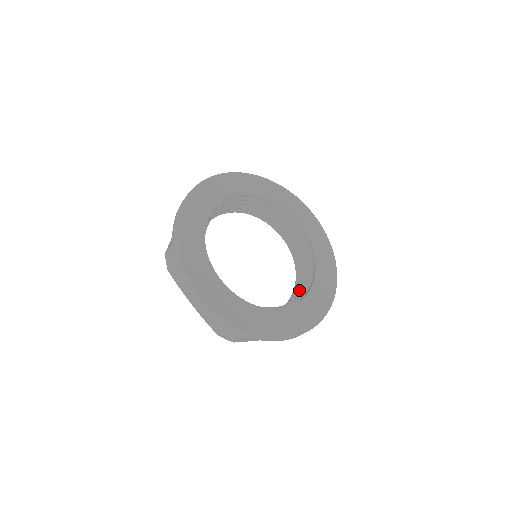
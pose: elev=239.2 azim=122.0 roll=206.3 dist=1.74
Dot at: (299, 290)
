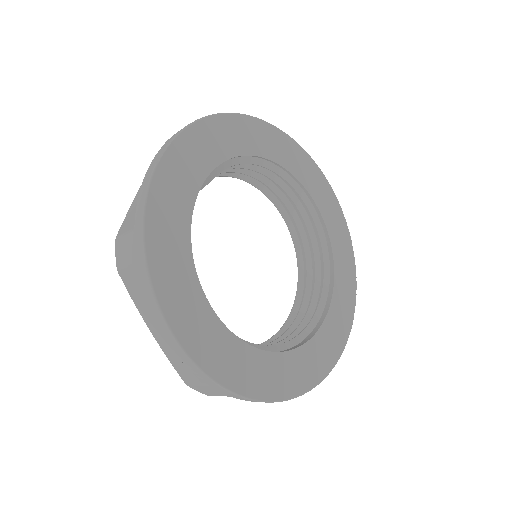
Dot at: (303, 310)
